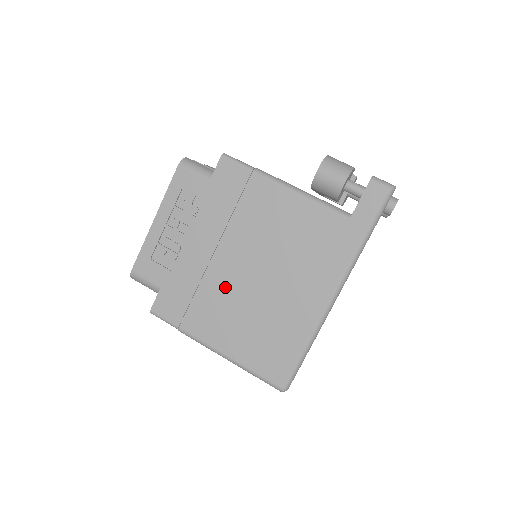
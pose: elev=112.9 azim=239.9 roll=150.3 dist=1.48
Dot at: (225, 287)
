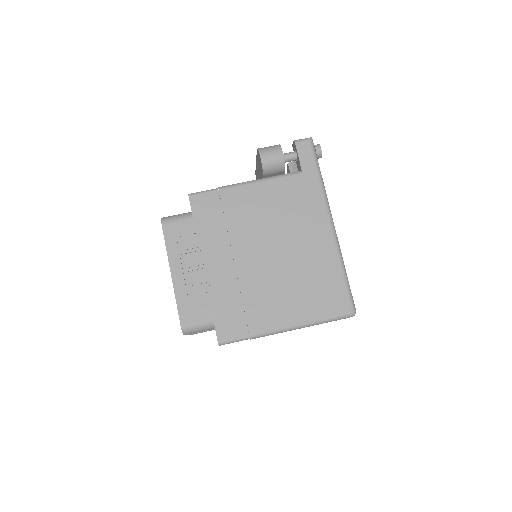
Dot at: (260, 277)
